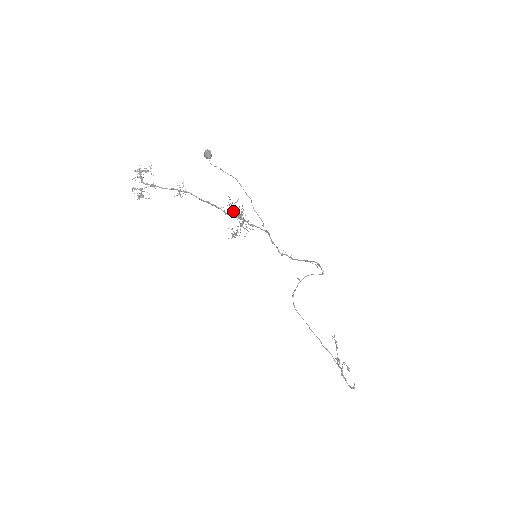
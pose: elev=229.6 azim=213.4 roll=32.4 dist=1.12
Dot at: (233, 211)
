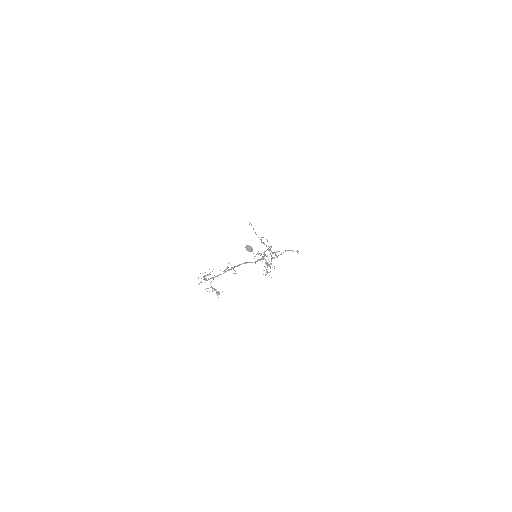
Dot at: occluded
